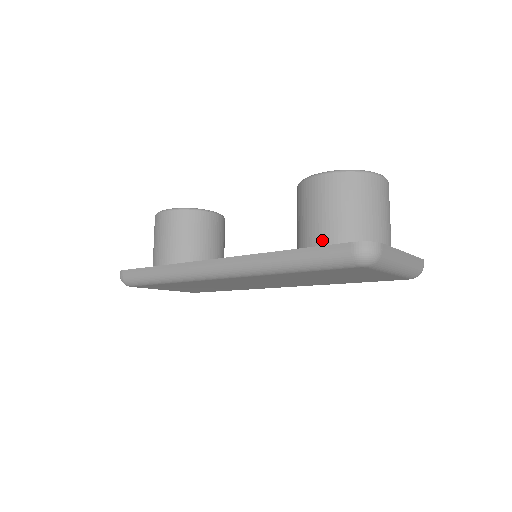
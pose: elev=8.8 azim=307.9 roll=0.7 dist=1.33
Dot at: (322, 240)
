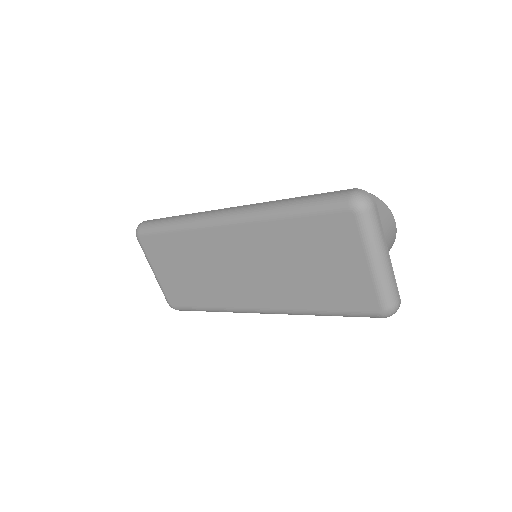
Dot at: occluded
